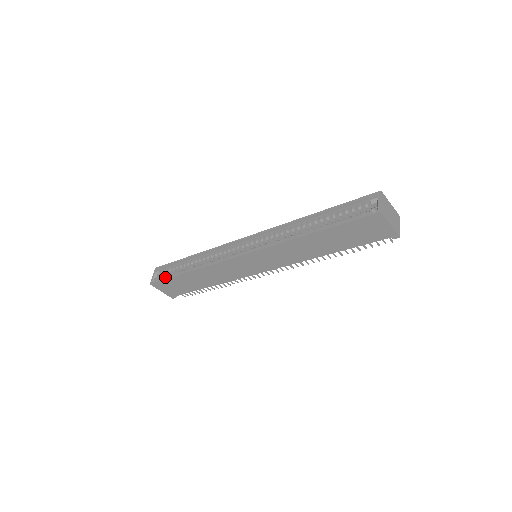
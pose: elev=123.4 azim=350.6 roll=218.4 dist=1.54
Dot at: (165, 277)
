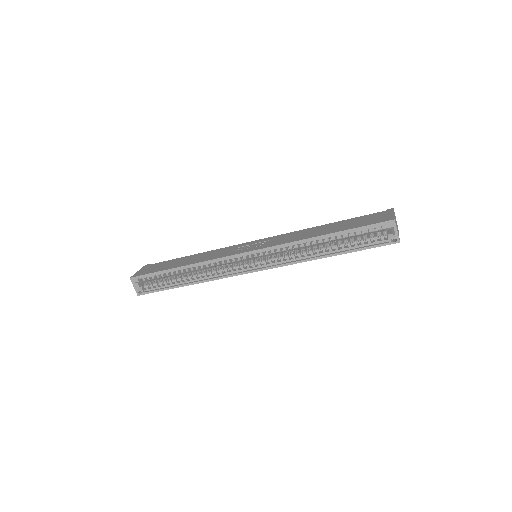
Dot at: (152, 286)
